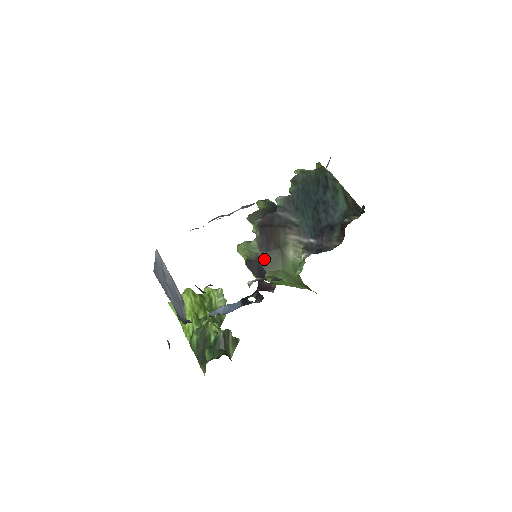
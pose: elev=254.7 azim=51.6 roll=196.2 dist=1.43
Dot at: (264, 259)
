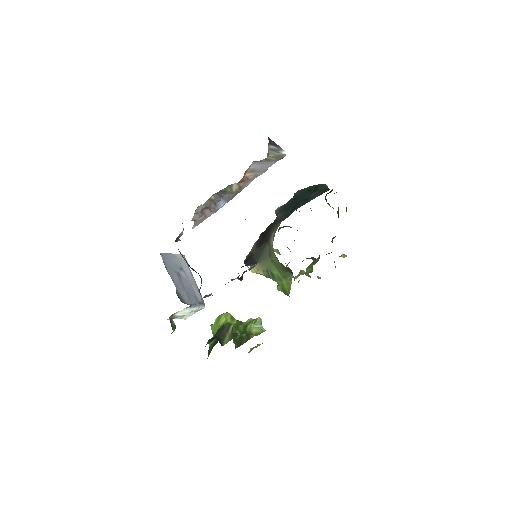
Dot at: (257, 253)
